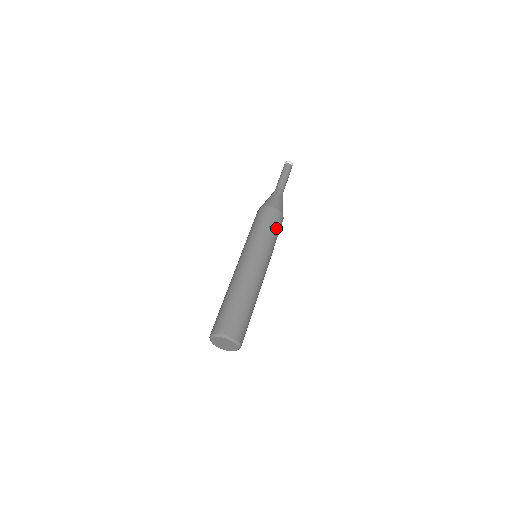
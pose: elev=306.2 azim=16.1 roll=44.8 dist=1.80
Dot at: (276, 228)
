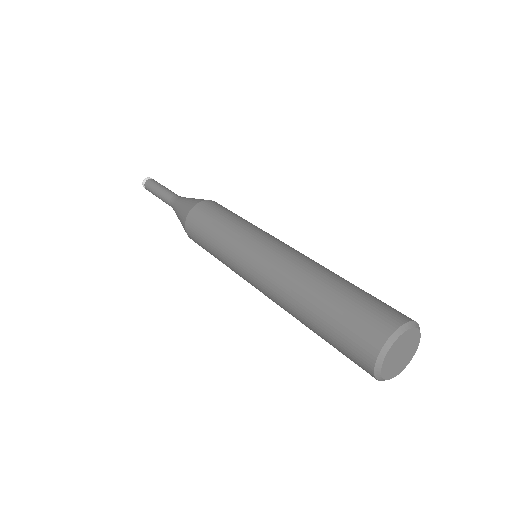
Dot at: occluded
